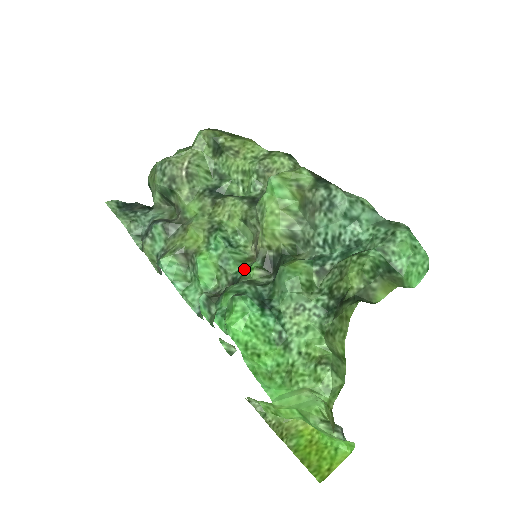
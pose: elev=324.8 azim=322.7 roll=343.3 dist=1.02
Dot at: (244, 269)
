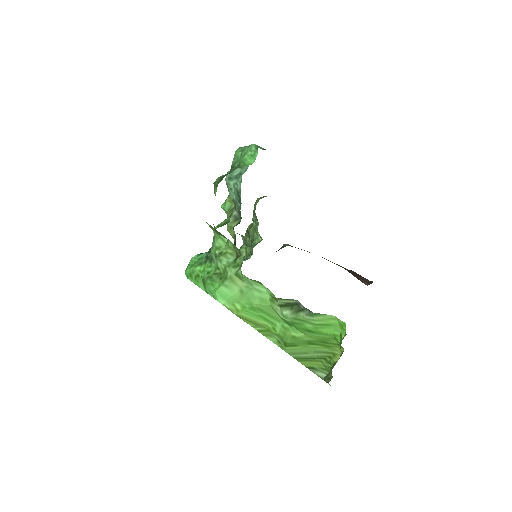
Dot at: occluded
